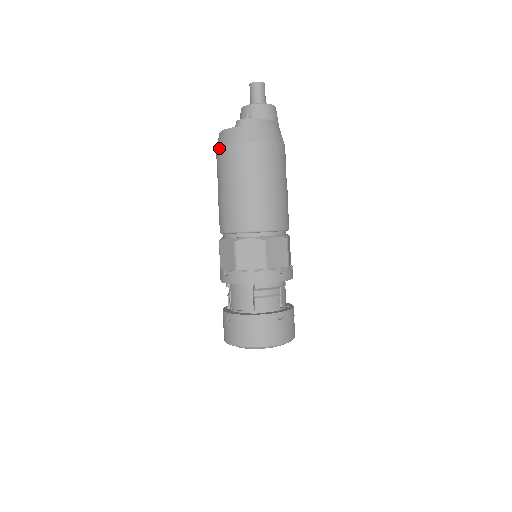
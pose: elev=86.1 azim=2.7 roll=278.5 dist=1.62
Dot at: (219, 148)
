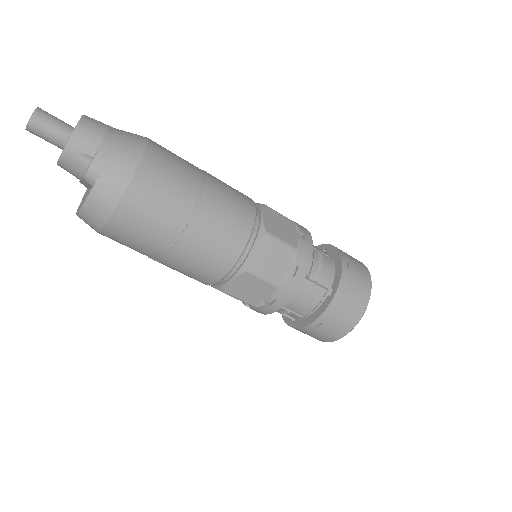
Dot at: (107, 225)
